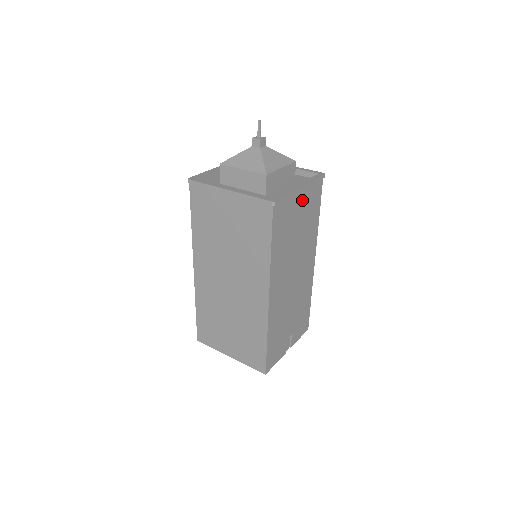
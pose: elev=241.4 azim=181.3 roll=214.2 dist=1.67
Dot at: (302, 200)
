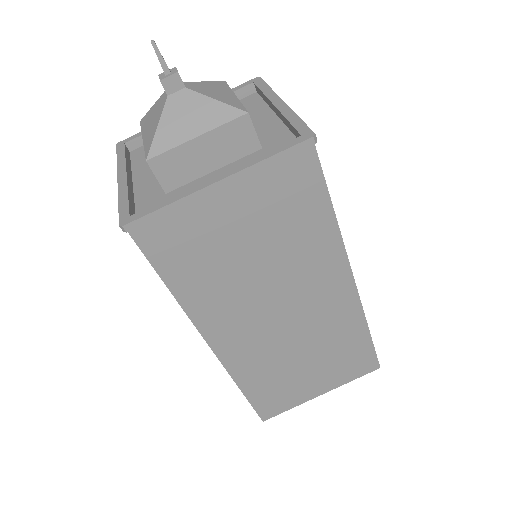
Dot at: occluded
